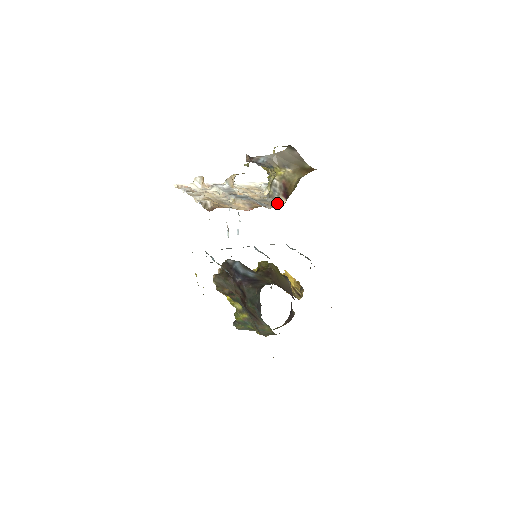
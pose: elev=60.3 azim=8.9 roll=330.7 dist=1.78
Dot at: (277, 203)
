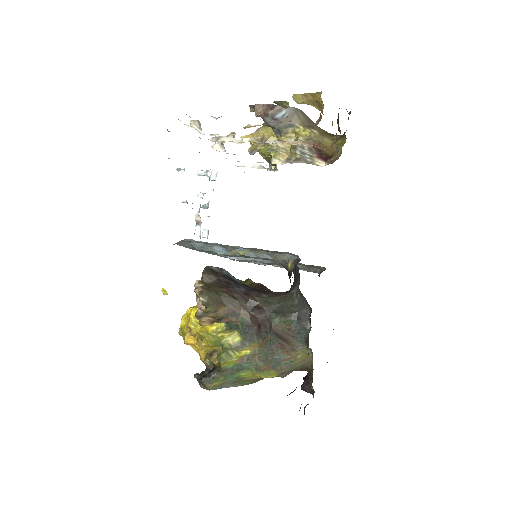
Dot at: (316, 165)
